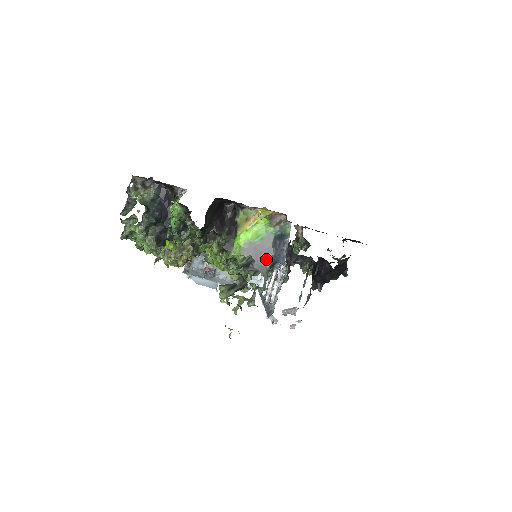
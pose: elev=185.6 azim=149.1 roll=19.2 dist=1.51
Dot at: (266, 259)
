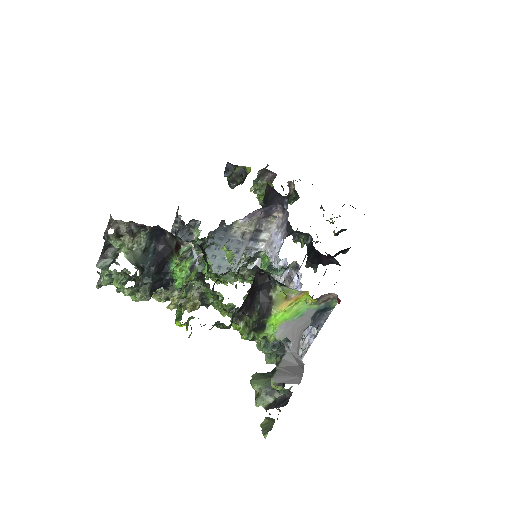
Dot at: (301, 332)
